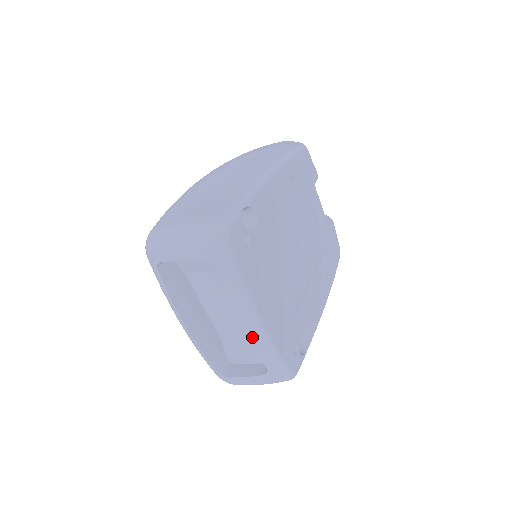
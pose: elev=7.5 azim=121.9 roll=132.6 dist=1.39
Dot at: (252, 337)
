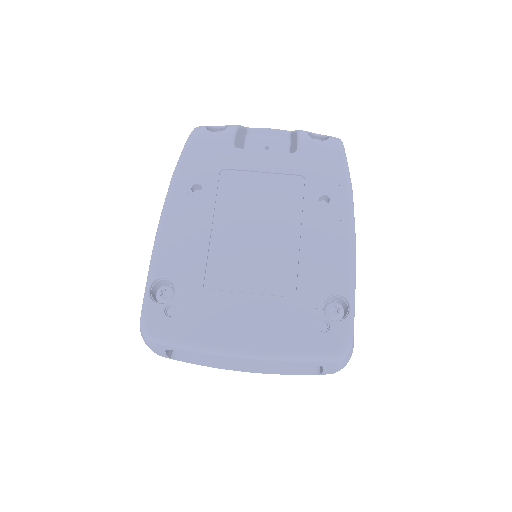
Dot at: (261, 362)
